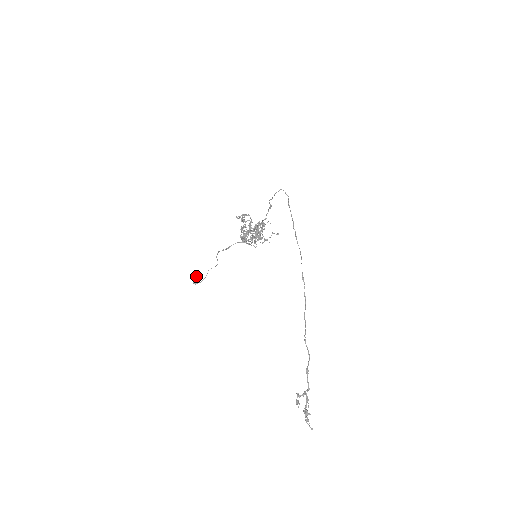
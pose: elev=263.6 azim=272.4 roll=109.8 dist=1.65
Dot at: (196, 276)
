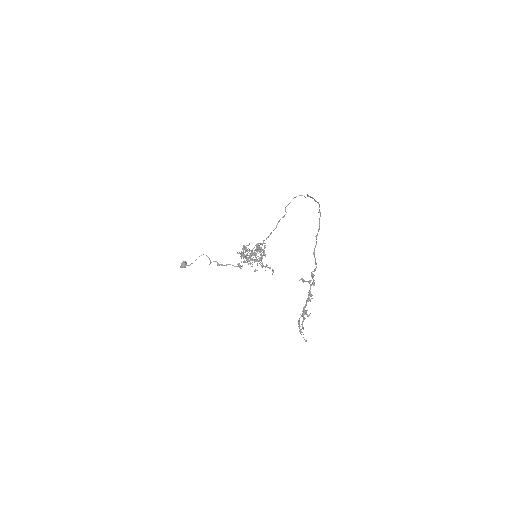
Dot at: (186, 262)
